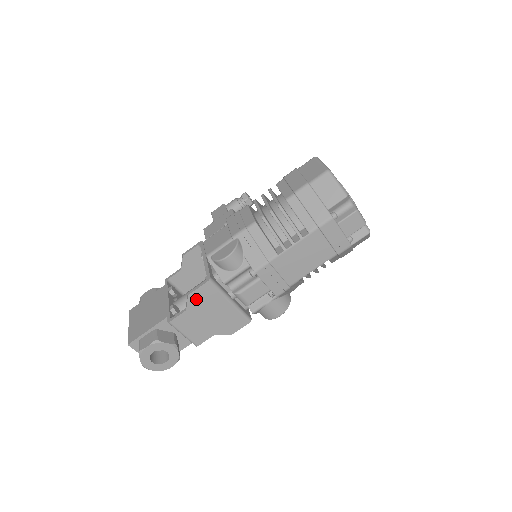
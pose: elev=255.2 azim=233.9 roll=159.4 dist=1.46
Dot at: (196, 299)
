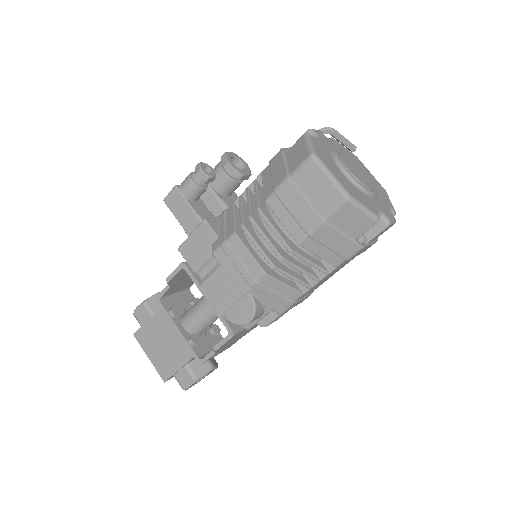
Dot at: (223, 346)
